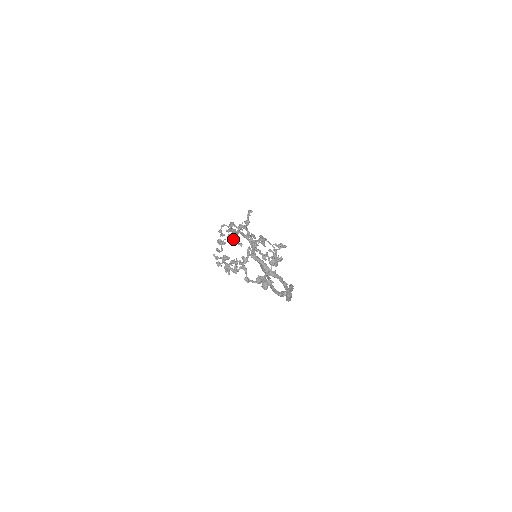
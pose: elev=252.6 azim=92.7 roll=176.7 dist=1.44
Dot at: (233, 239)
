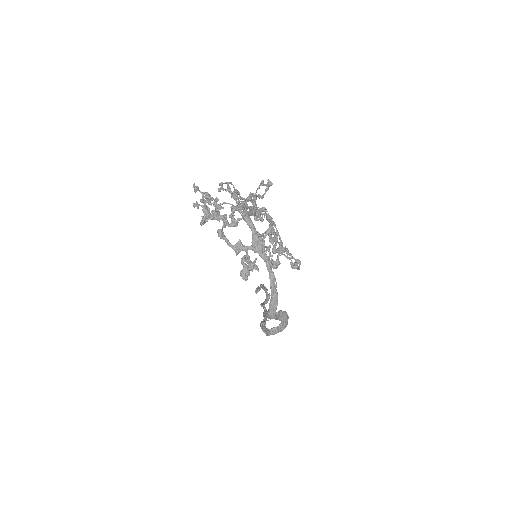
Dot at: (231, 193)
